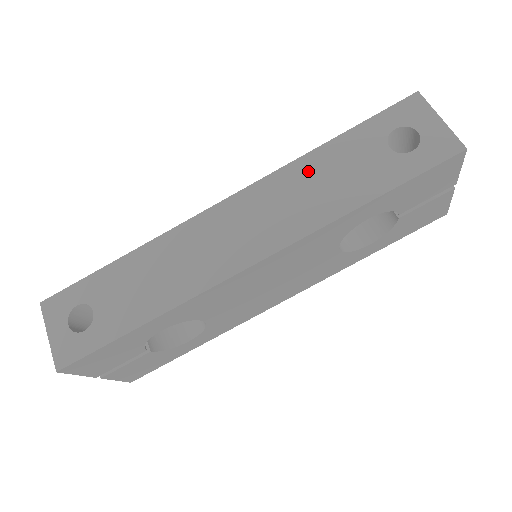
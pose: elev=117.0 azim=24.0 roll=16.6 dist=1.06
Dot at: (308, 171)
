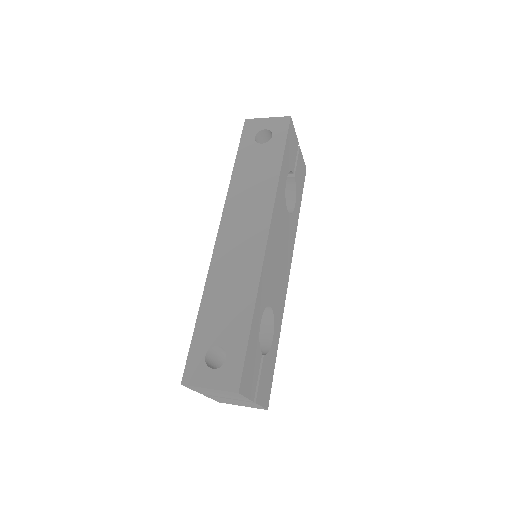
Dot at: (241, 183)
